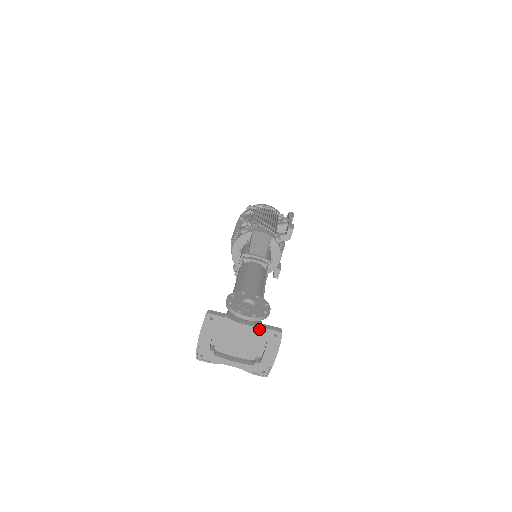
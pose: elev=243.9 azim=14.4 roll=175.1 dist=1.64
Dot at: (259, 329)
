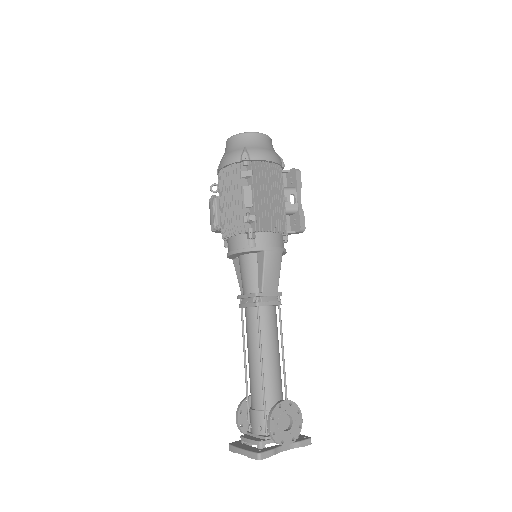
Dot at: (295, 447)
